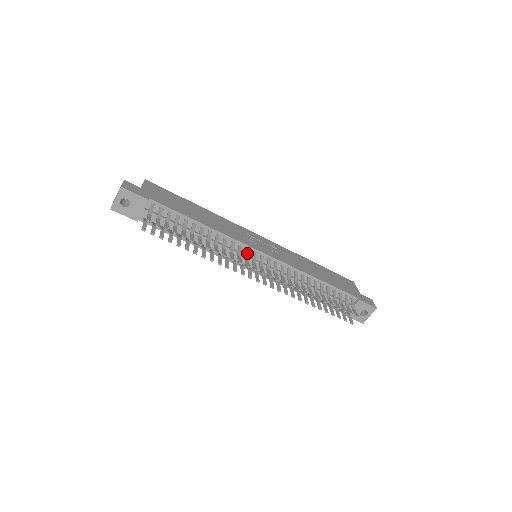
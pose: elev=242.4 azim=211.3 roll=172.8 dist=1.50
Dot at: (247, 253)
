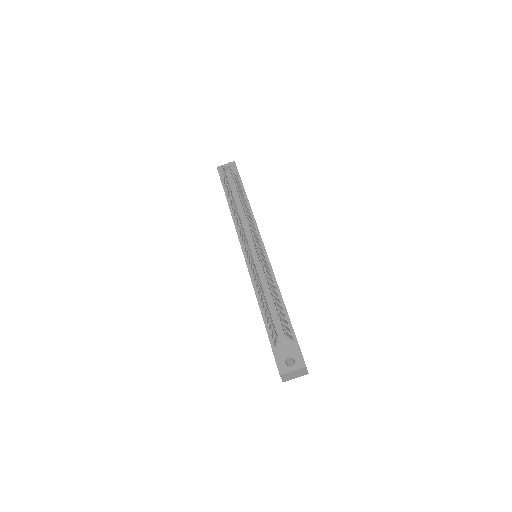
Dot at: (255, 233)
